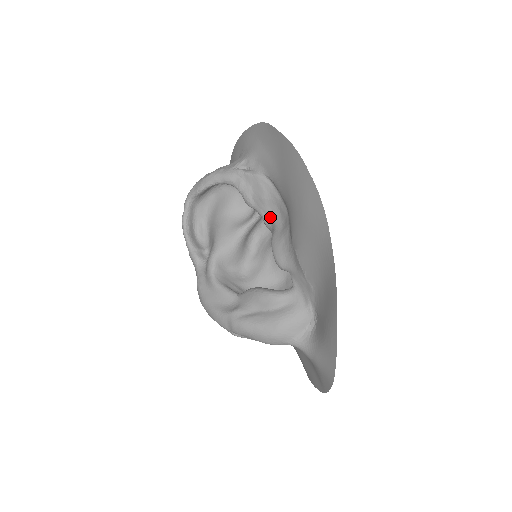
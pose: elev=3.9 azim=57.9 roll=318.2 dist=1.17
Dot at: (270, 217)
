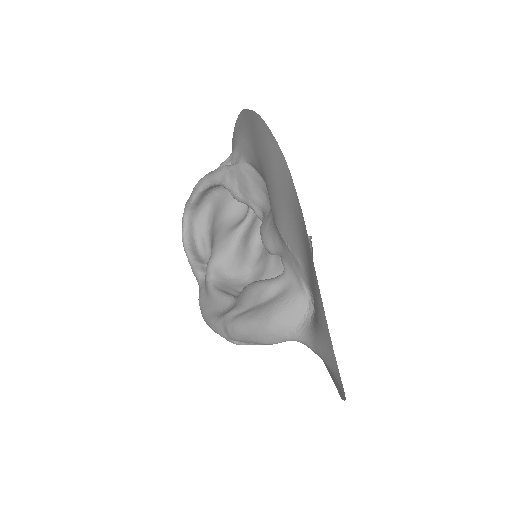
Dot at: (259, 206)
